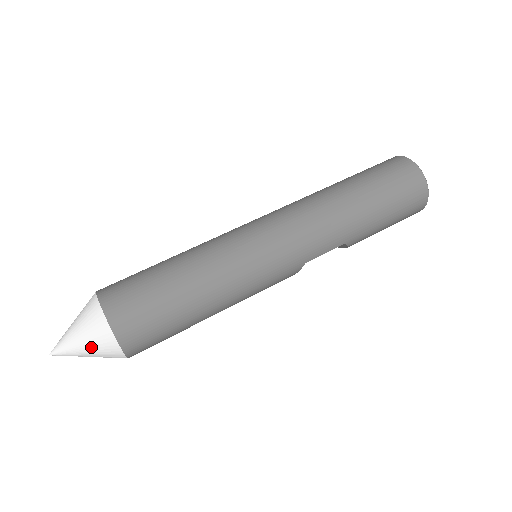
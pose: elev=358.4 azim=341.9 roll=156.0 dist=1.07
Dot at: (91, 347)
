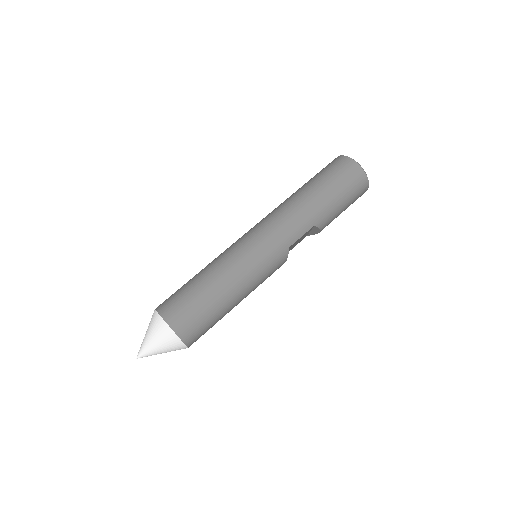
Dot at: (160, 342)
